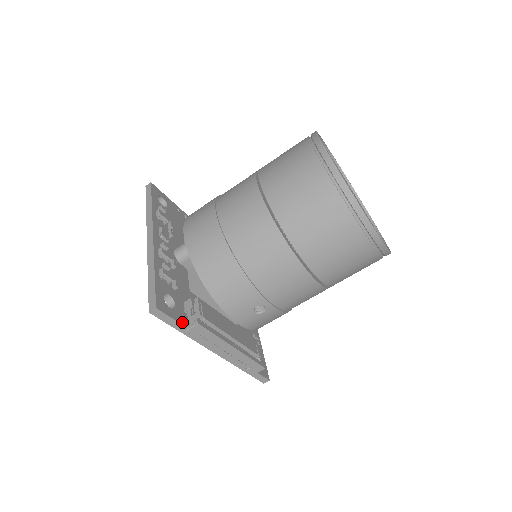
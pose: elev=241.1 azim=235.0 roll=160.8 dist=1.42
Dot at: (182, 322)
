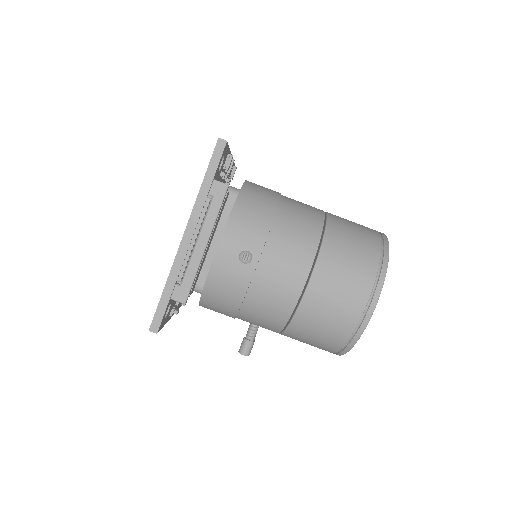
Dot at: (214, 178)
